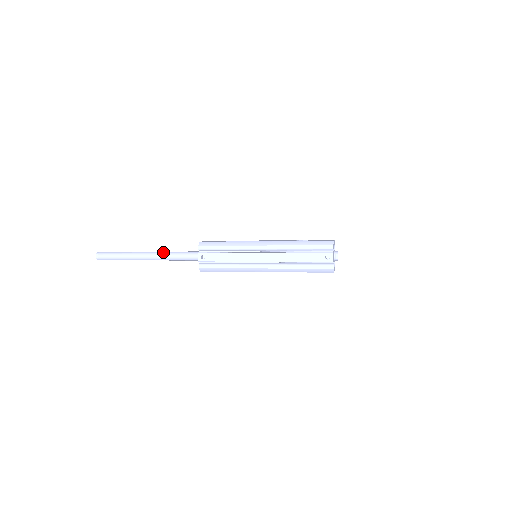
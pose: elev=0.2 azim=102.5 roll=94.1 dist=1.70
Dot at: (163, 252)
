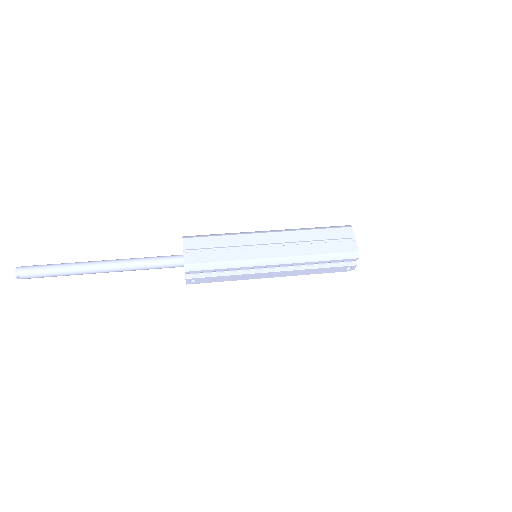
Dot at: (125, 265)
